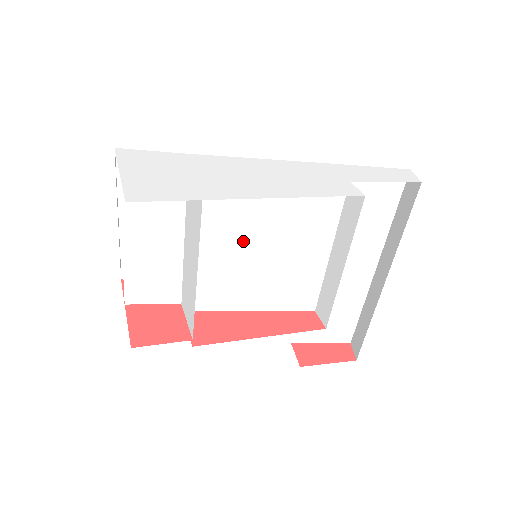
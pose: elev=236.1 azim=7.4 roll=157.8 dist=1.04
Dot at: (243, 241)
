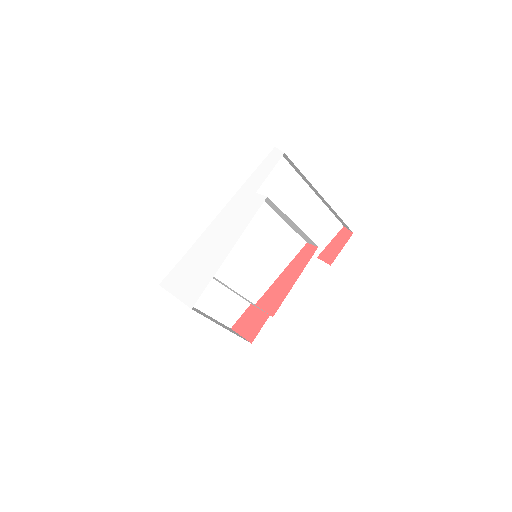
Dot at: (244, 259)
